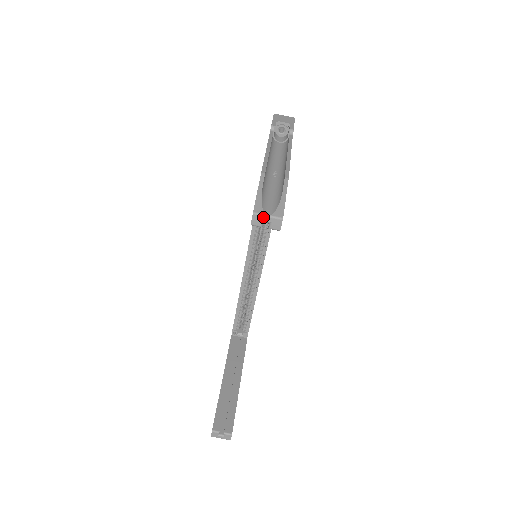
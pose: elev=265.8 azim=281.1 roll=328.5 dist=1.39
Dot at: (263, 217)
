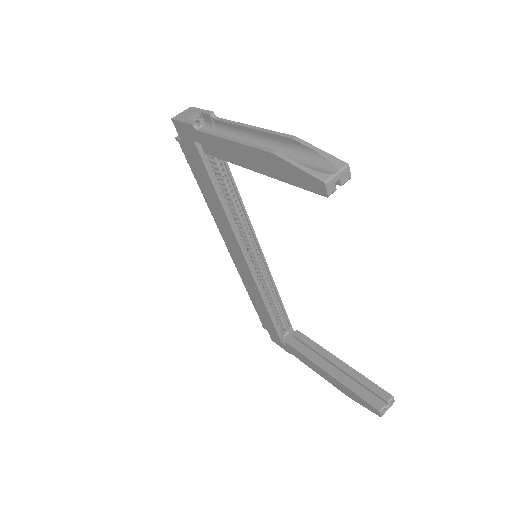
Dot at: (334, 179)
